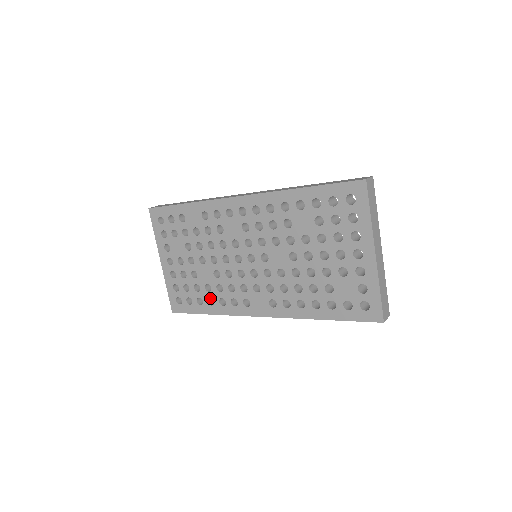
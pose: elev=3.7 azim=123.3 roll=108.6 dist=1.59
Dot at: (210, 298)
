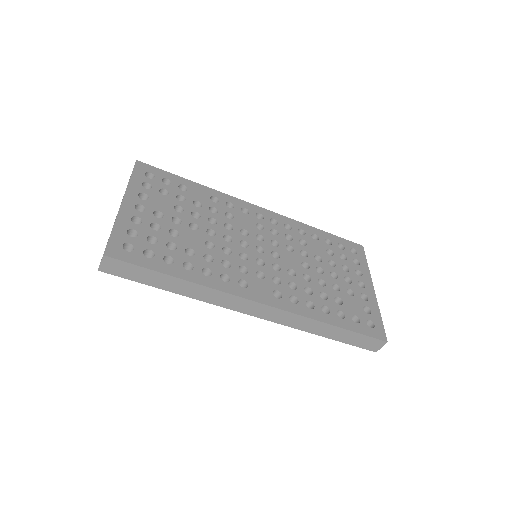
Dot at: occluded
